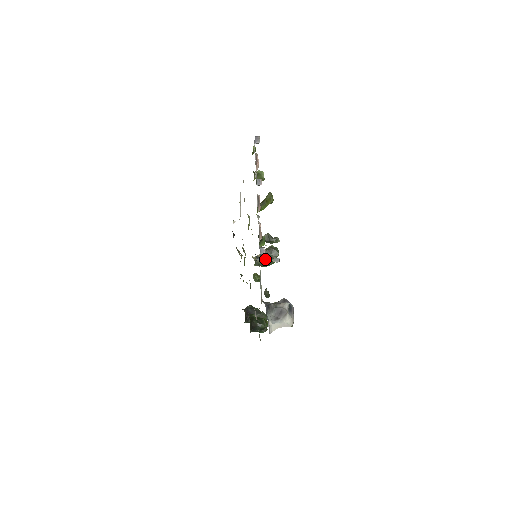
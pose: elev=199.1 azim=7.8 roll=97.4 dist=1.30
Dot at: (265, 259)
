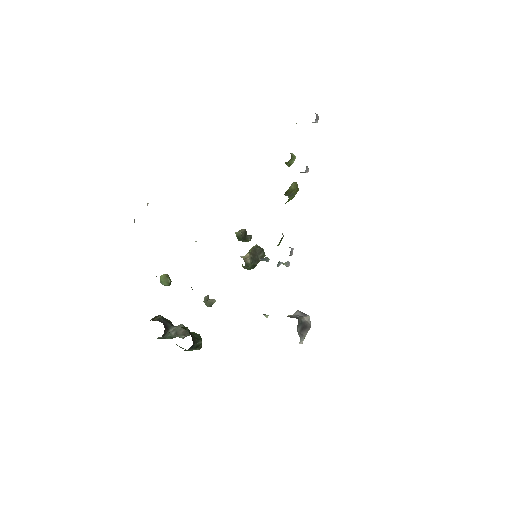
Dot at: (280, 262)
